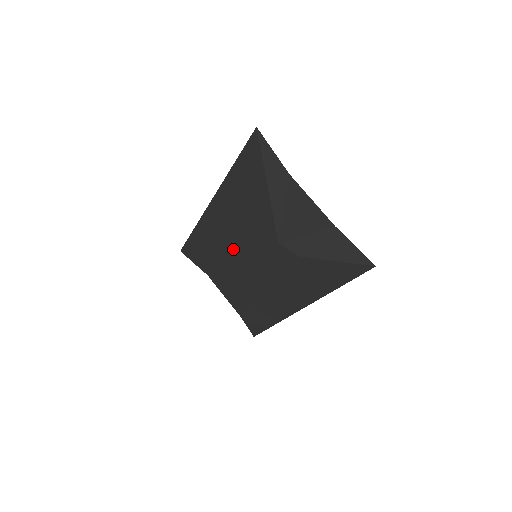
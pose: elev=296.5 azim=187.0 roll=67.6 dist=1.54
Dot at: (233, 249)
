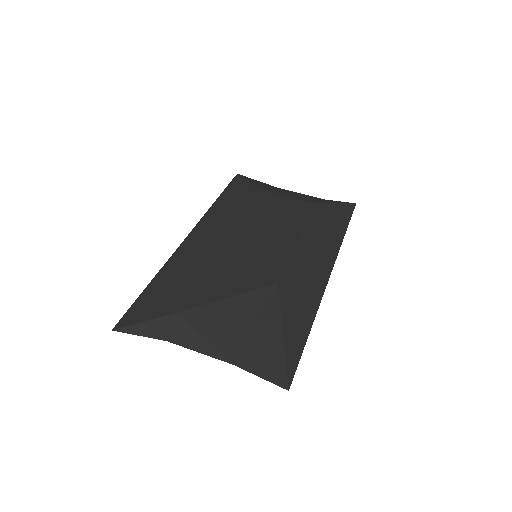
Dot at: occluded
